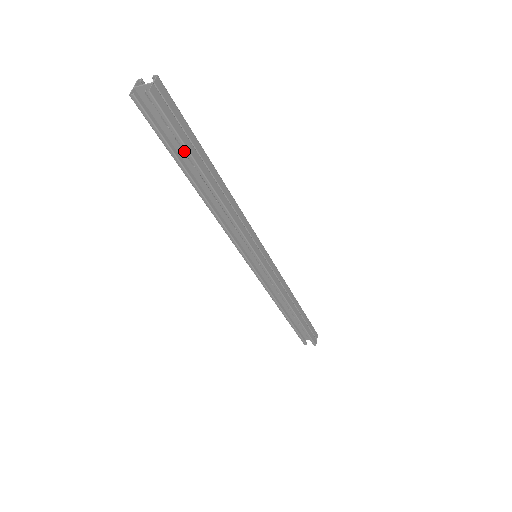
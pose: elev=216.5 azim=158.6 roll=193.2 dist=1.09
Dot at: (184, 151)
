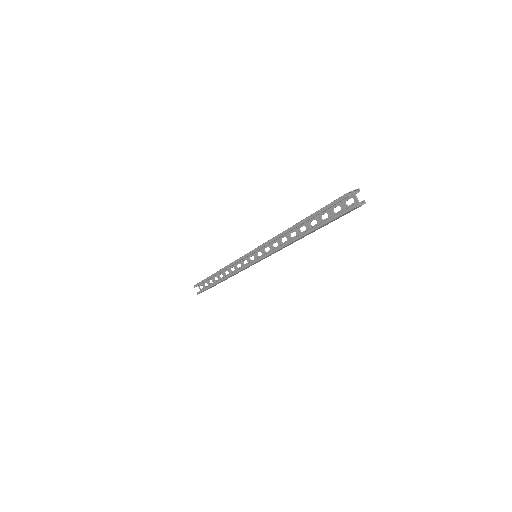
Dot at: (319, 217)
